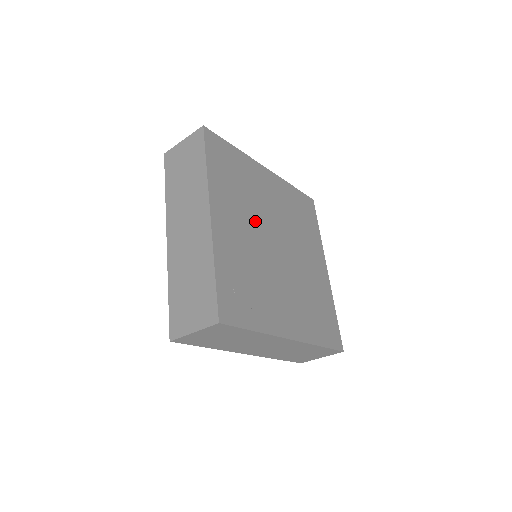
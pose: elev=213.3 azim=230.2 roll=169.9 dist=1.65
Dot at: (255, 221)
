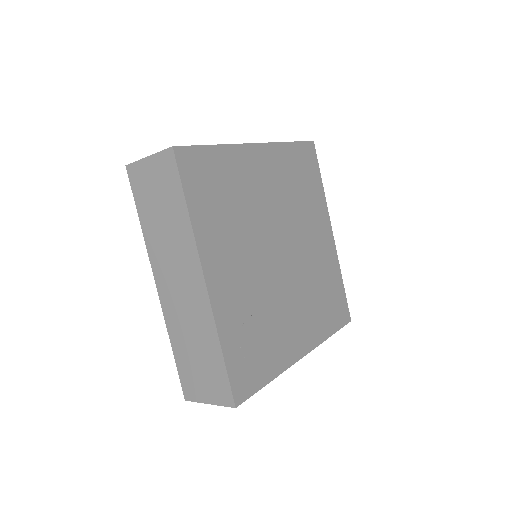
Dot at: (254, 242)
